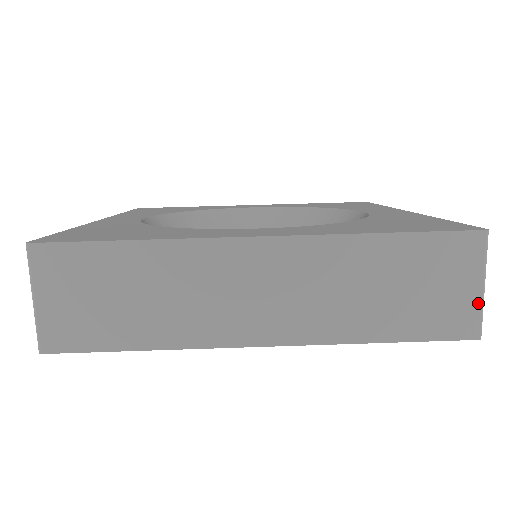
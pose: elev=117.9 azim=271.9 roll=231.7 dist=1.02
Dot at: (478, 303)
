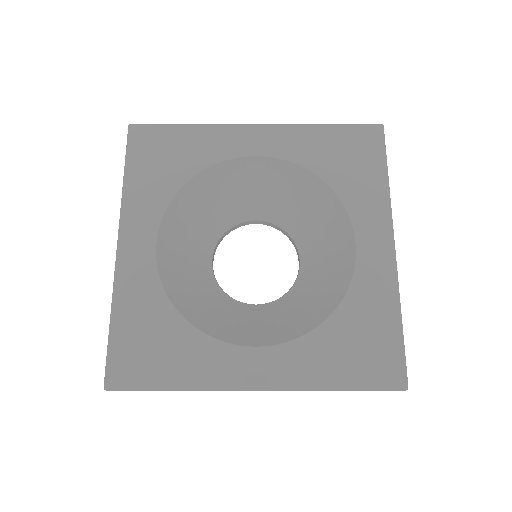
Dot at: occluded
